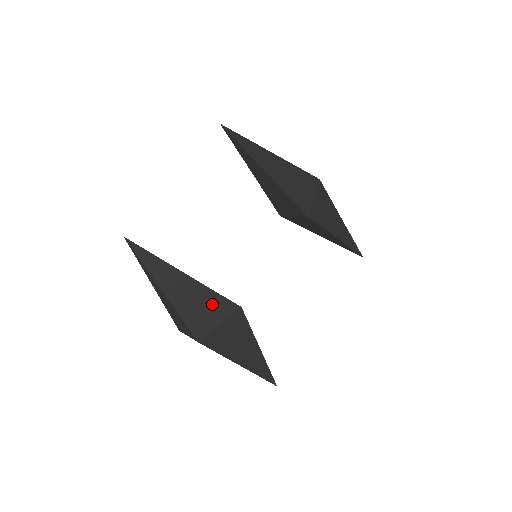
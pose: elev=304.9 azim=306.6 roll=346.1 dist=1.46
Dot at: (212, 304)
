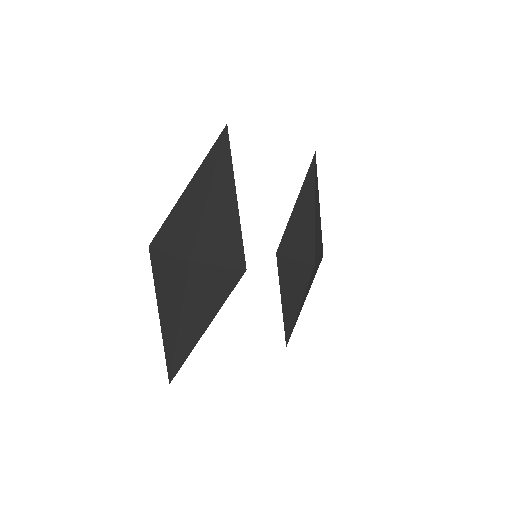
Dot at: (231, 243)
